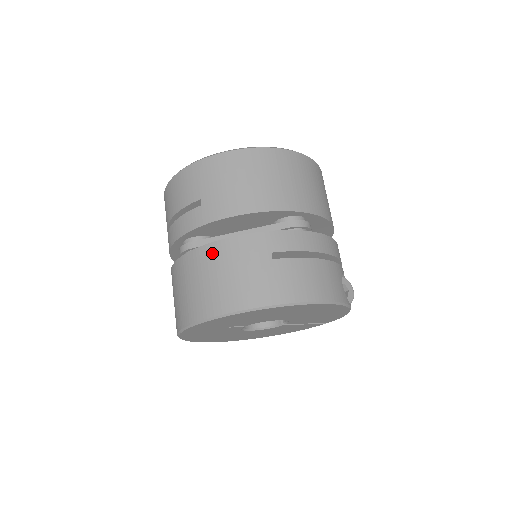
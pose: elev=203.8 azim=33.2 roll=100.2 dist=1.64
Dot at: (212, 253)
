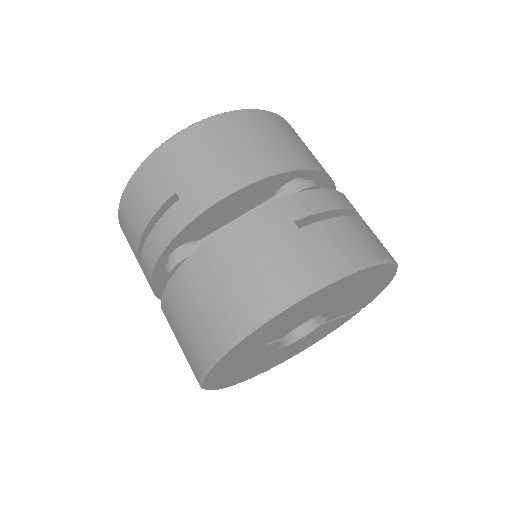
Dot at: (217, 249)
